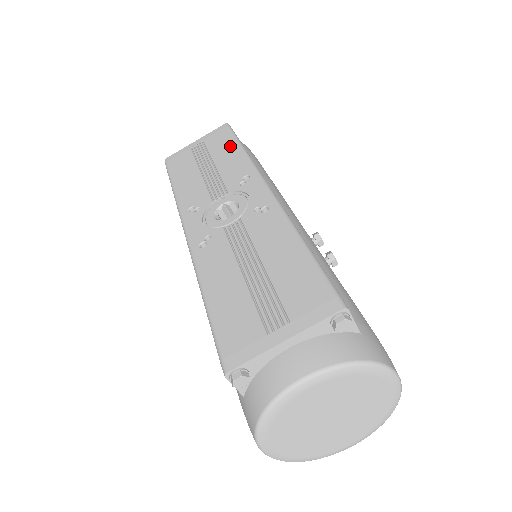
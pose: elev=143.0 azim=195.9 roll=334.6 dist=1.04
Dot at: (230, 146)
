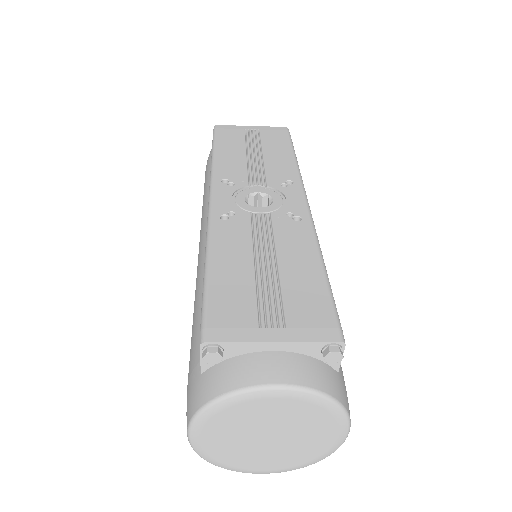
Dot at: (284, 148)
